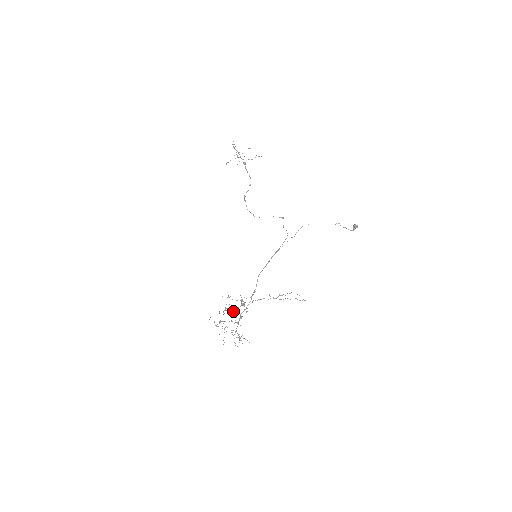
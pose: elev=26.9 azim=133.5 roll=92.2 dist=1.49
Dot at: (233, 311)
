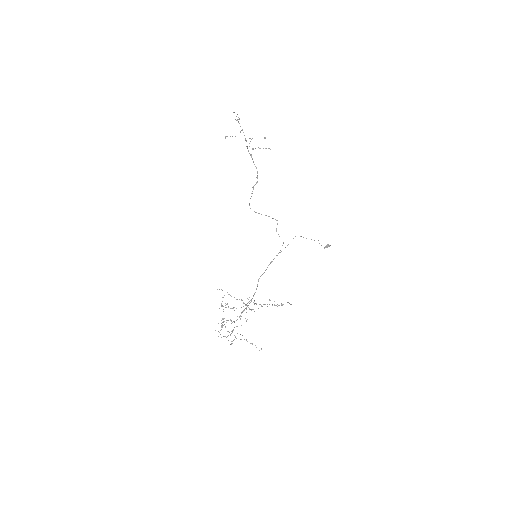
Dot at: (234, 310)
